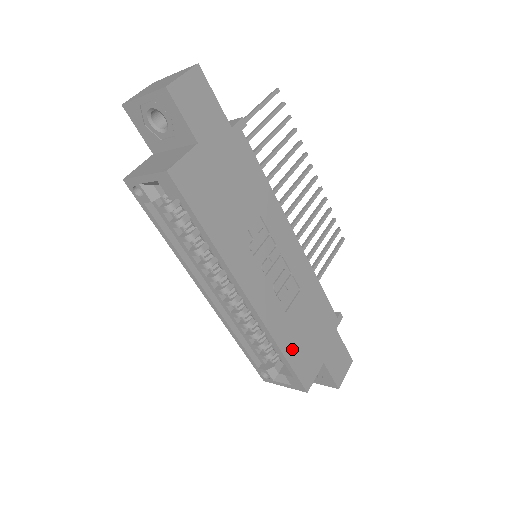
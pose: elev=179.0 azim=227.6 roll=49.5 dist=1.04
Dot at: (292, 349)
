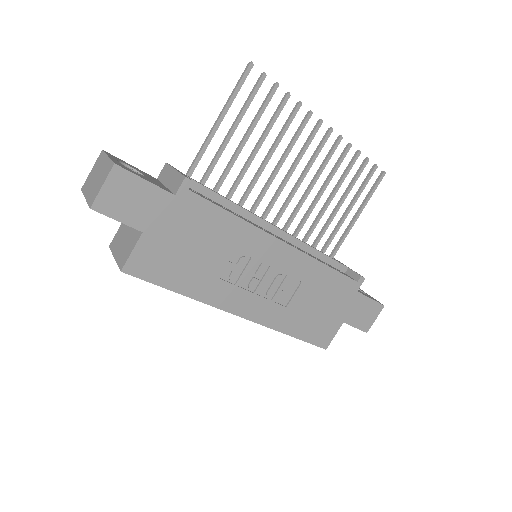
Dot at: (301, 328)
